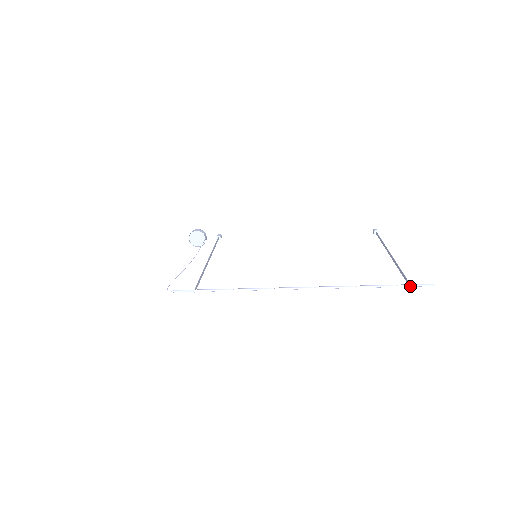
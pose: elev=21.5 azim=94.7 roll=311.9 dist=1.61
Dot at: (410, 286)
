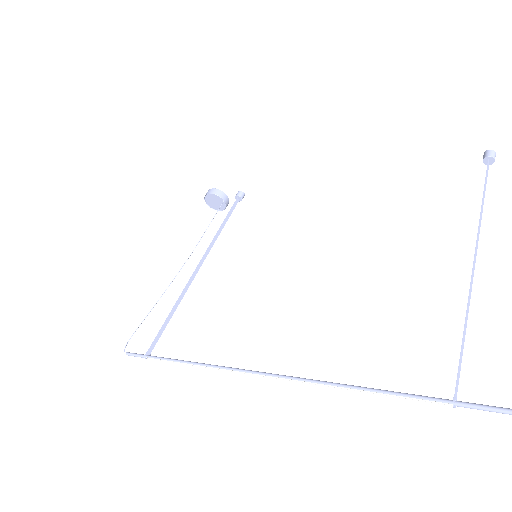
Dot at: (453, 407)
